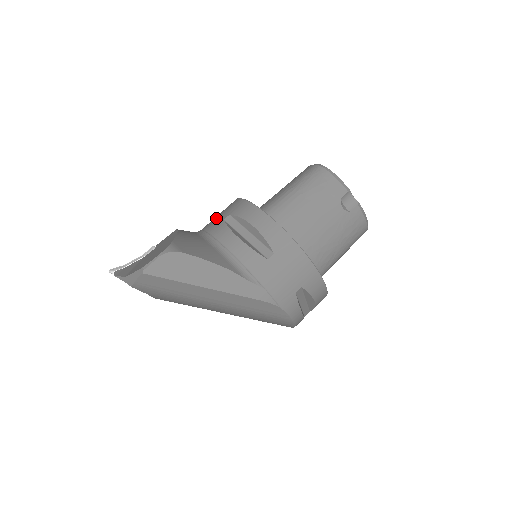
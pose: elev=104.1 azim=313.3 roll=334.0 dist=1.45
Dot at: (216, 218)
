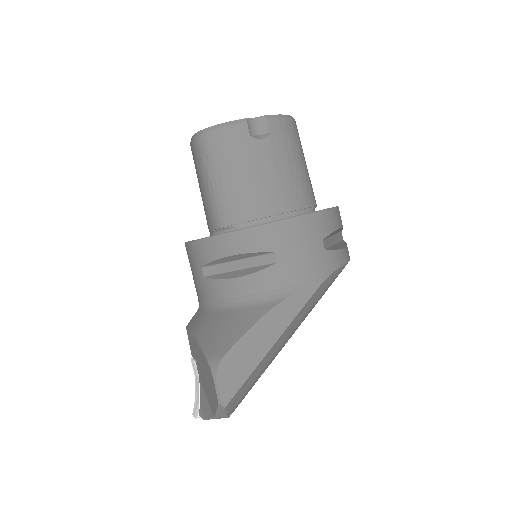
Dot at: (196, 280)
